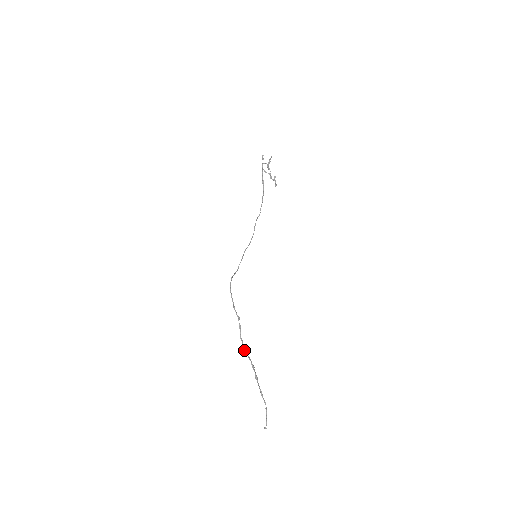
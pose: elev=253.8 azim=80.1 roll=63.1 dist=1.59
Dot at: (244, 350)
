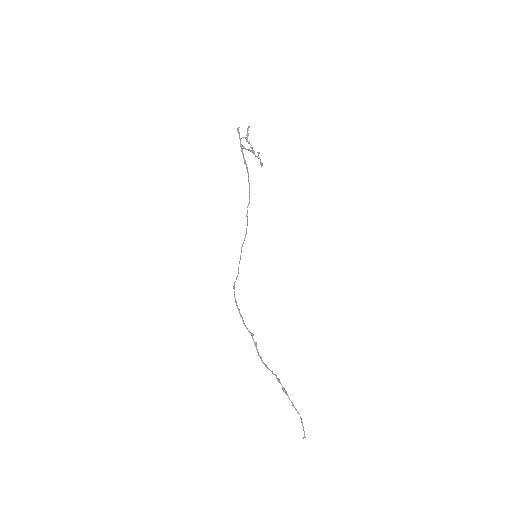
Dot at: occluded
